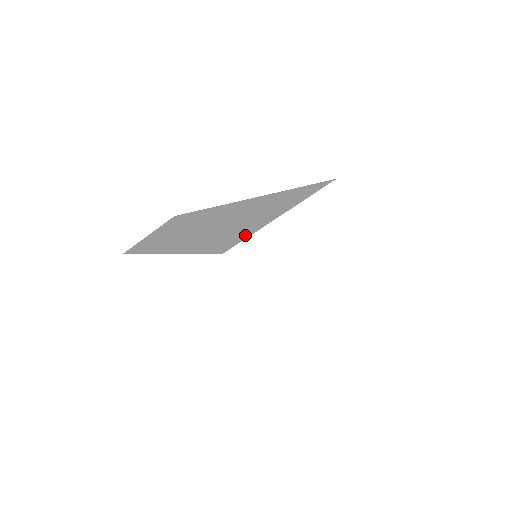
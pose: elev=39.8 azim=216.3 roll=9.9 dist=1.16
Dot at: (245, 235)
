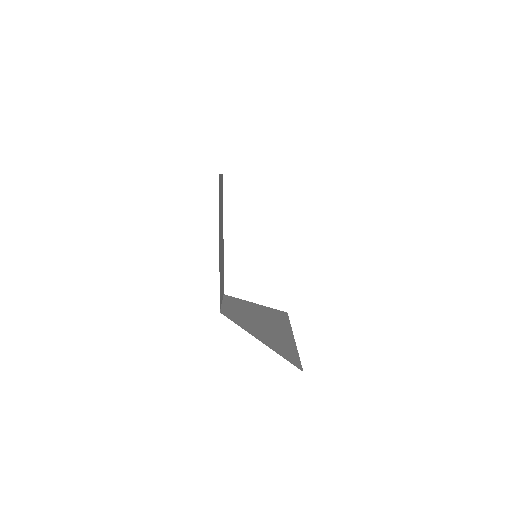
Dot at: occluded
